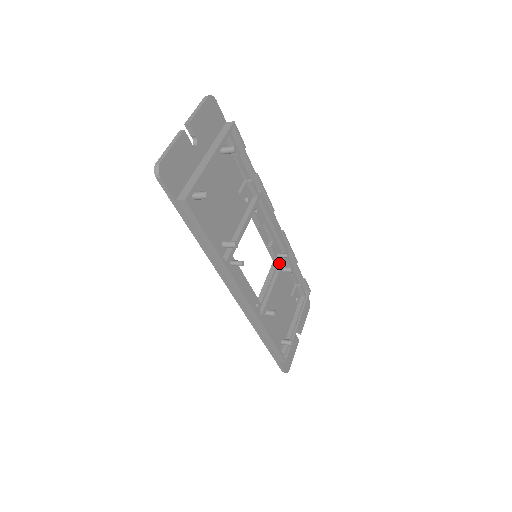
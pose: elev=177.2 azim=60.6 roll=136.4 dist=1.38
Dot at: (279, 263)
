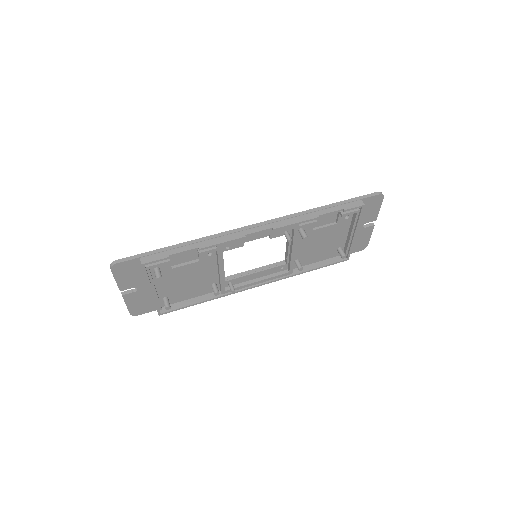
Dot at: (292, 234)
